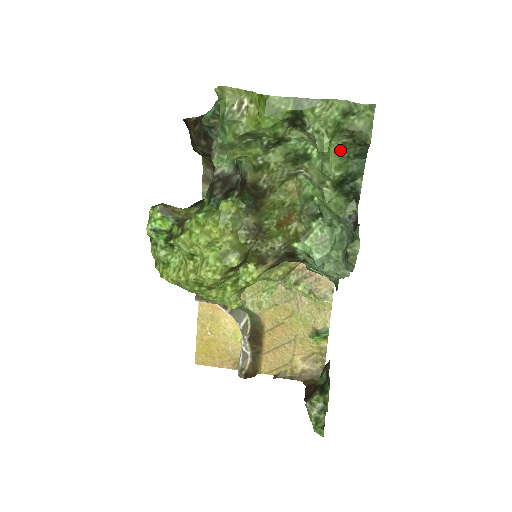
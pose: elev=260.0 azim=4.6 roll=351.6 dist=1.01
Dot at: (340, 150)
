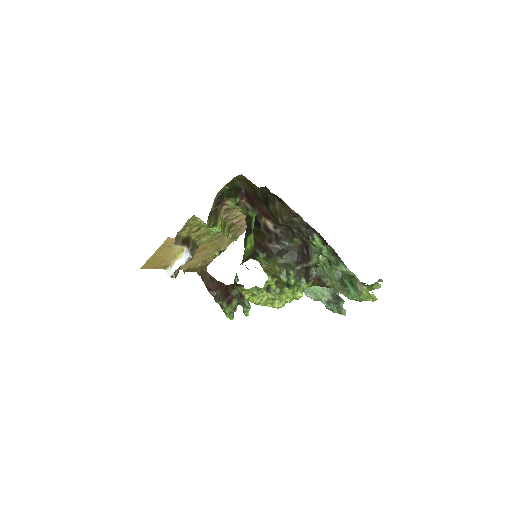
Dot at: occluded
